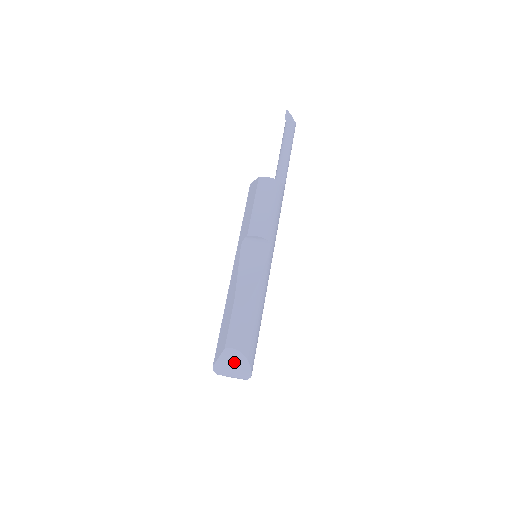
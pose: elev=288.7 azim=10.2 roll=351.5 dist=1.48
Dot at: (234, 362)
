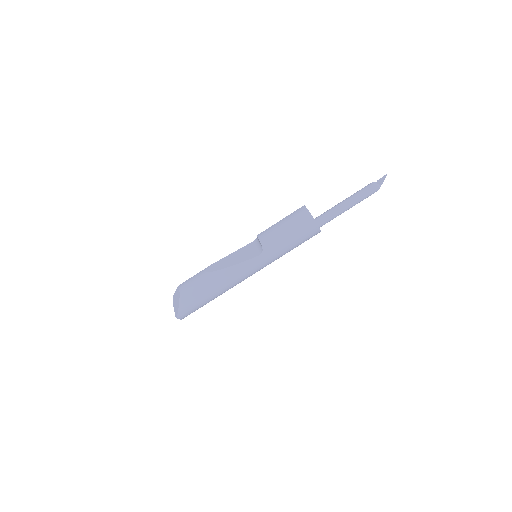
Dot at: (177, 299)
